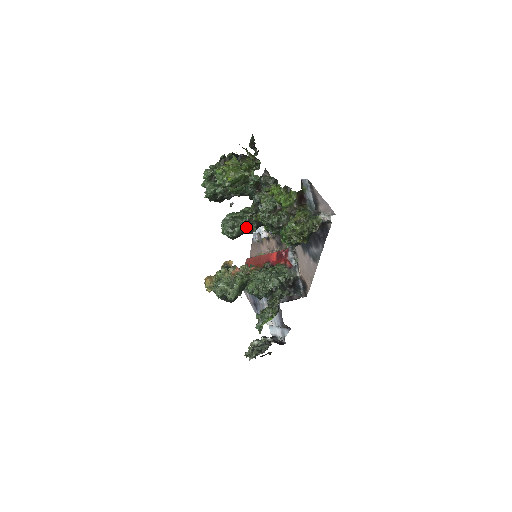
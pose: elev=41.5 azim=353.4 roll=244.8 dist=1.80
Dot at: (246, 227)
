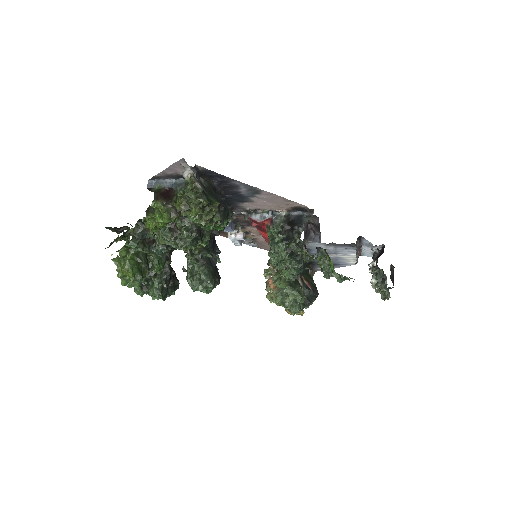
Dot at: (204, 265)
